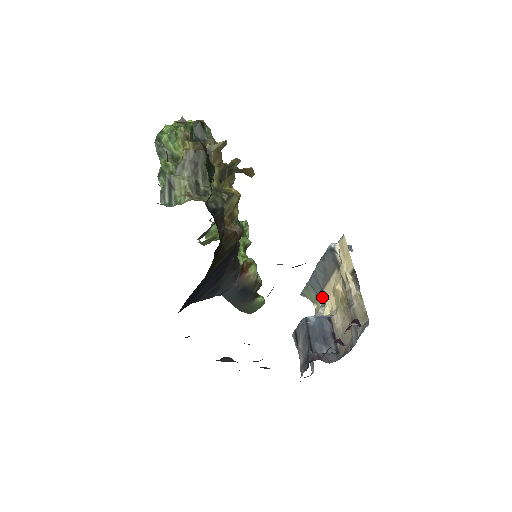
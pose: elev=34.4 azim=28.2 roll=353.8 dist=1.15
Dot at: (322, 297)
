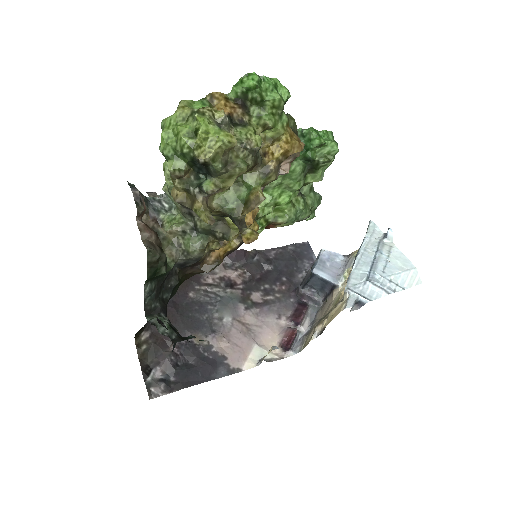
Dot at: occluded
